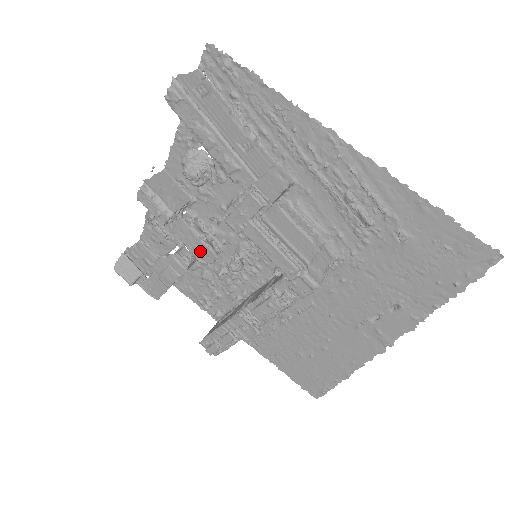
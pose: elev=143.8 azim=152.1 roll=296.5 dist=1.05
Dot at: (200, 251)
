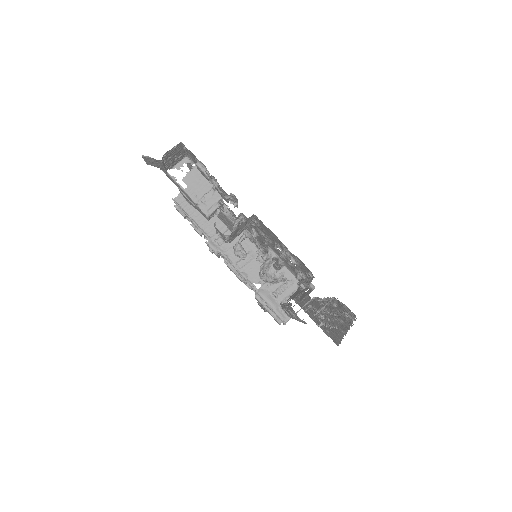
Dot at: (226, 225)
